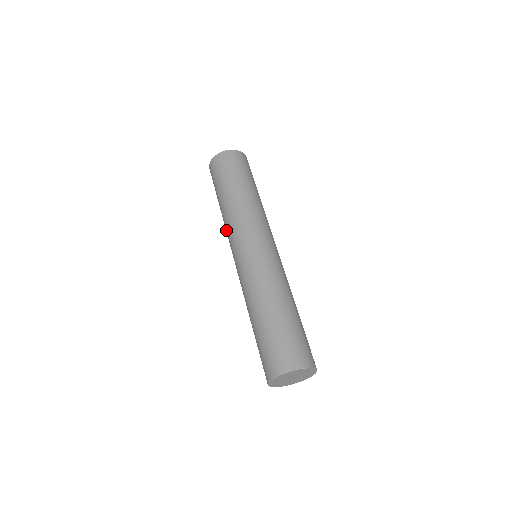
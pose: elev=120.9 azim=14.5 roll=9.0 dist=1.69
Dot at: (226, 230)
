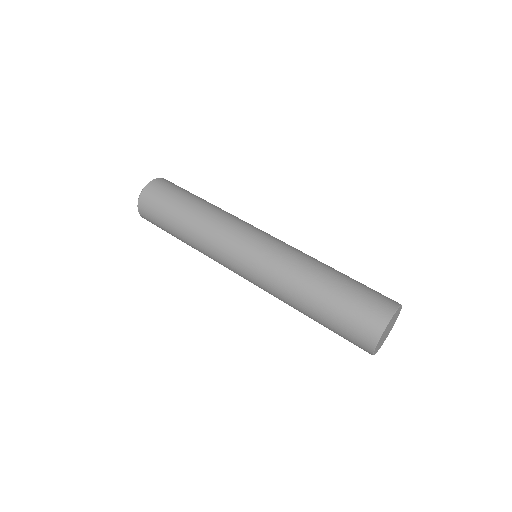
Dot at: occluded
